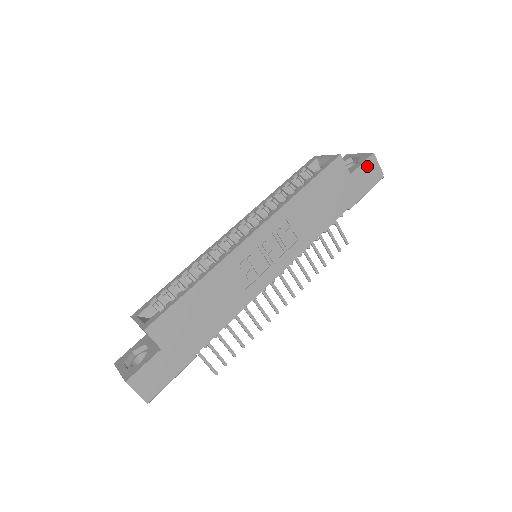
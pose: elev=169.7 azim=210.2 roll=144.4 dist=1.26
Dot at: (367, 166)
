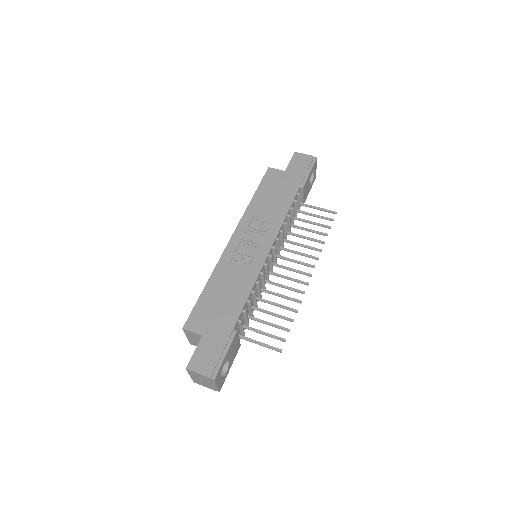
Dot at: (296, 160)
